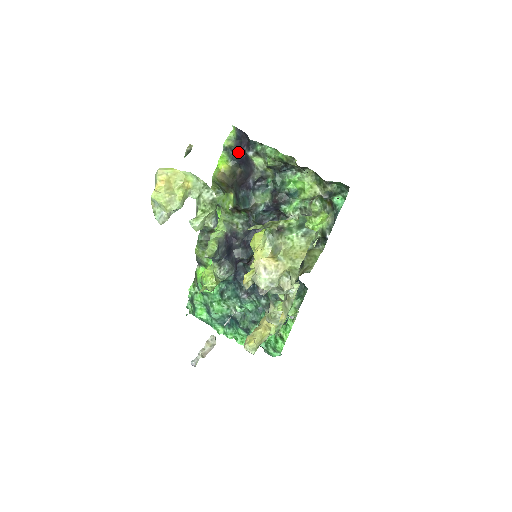
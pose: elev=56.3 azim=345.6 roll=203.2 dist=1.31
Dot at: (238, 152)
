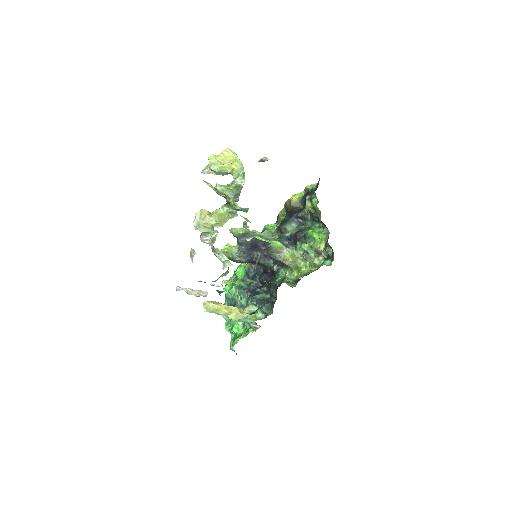
Dot at: occluded
